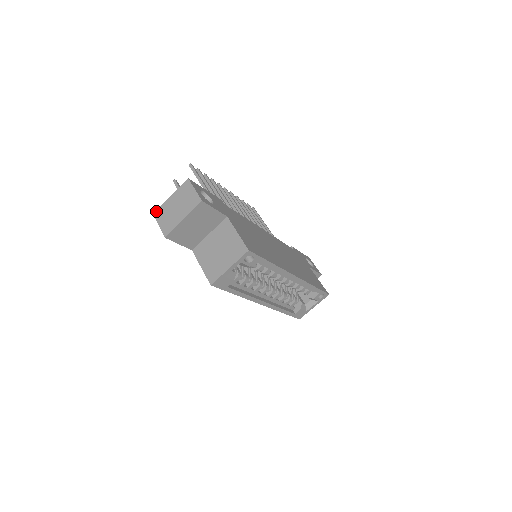
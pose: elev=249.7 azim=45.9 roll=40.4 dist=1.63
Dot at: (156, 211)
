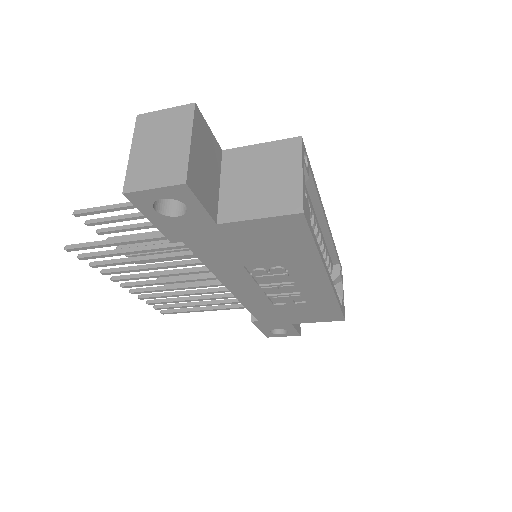
Dot at: (124, 185)
